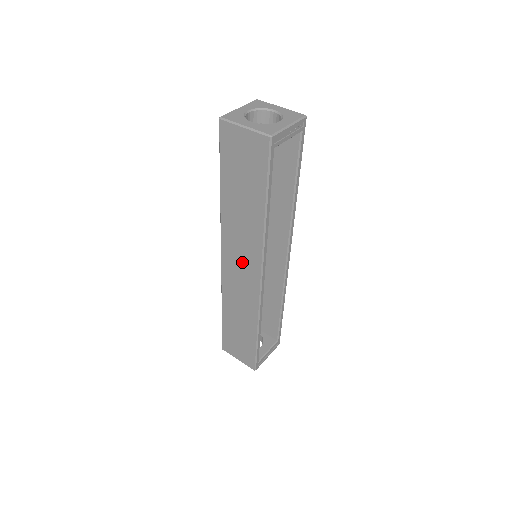
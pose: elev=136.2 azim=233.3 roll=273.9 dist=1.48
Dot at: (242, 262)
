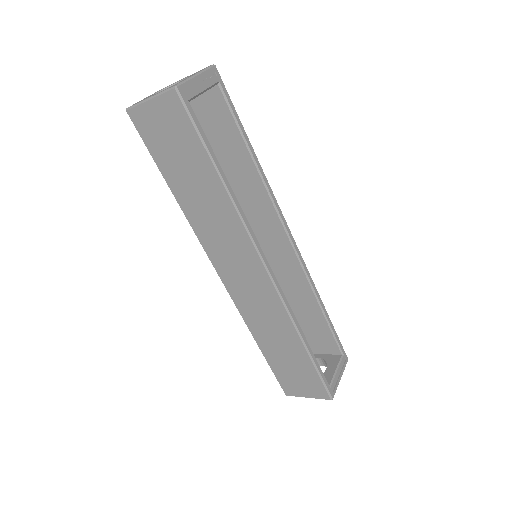
Dot at: (238, 264)
